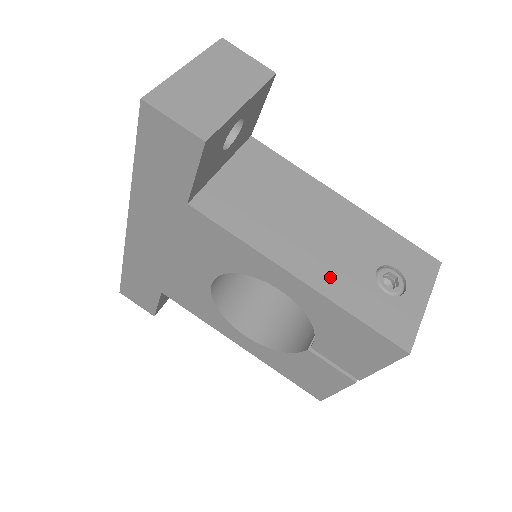
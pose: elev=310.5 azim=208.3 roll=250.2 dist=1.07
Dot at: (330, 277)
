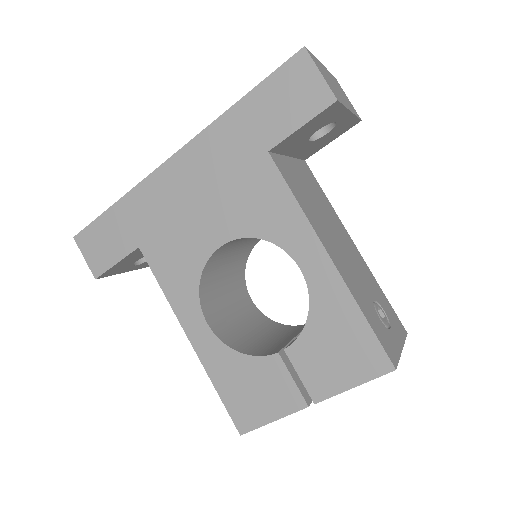
Dot at: (349, 277)
